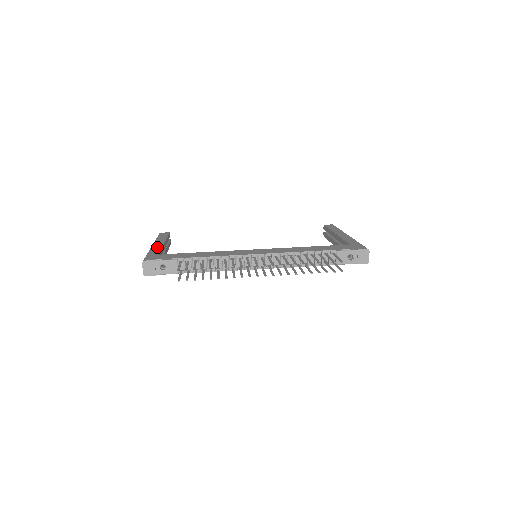
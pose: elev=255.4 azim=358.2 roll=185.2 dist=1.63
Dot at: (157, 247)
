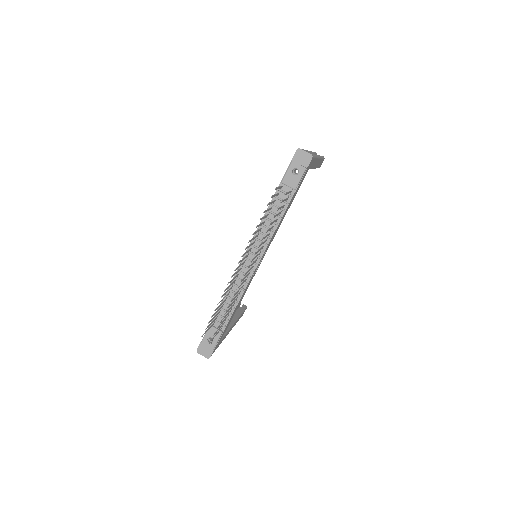
Dot at: occluded
